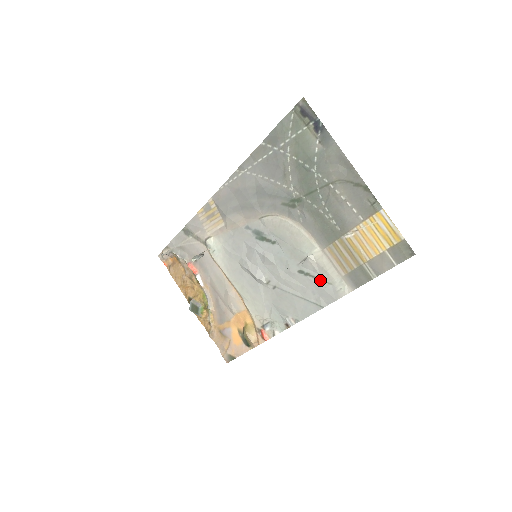
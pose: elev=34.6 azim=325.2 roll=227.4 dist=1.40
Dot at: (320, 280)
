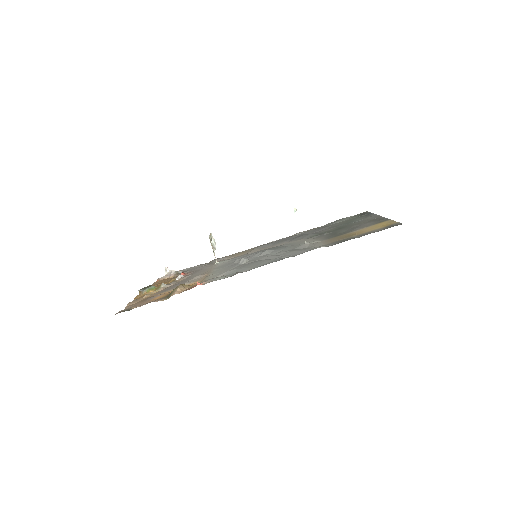
Dot at: (303, 249)
